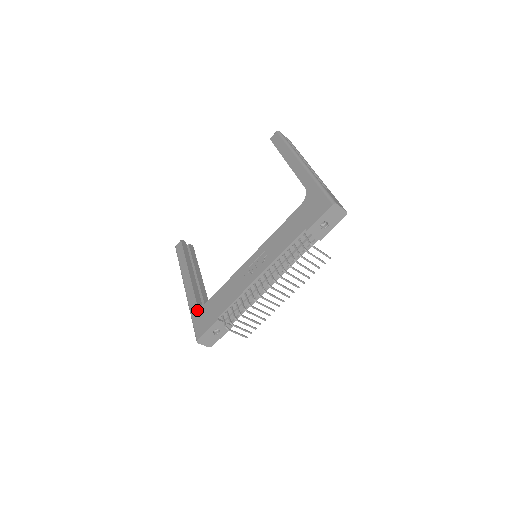
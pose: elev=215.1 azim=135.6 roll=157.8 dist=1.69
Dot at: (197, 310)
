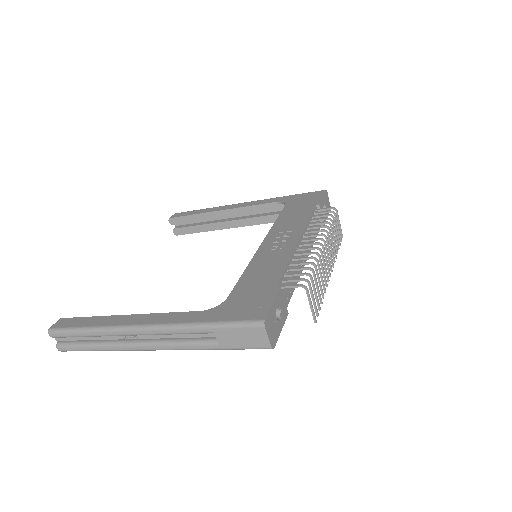
Dot at: (216, 311)
